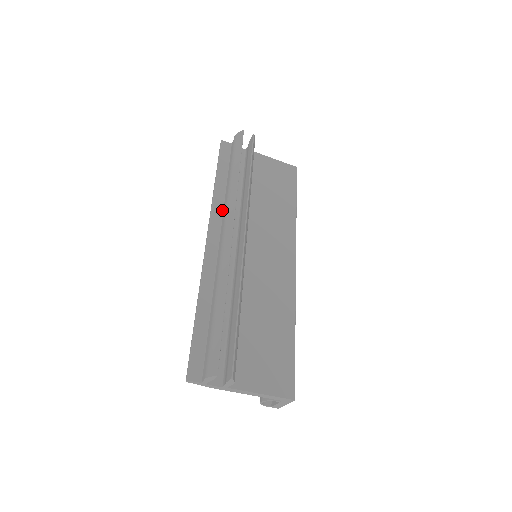
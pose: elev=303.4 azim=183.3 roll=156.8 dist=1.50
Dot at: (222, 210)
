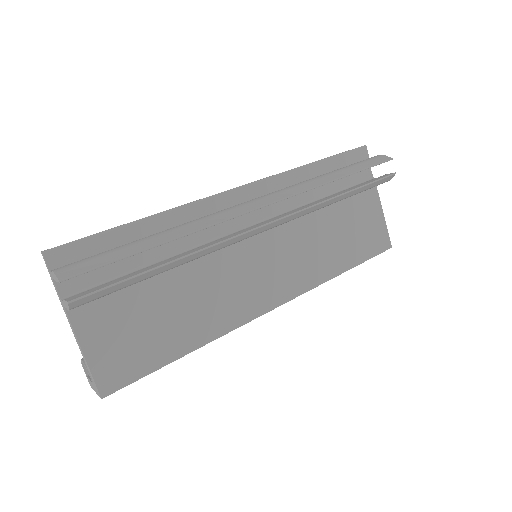
Dot at: (284, 187)
